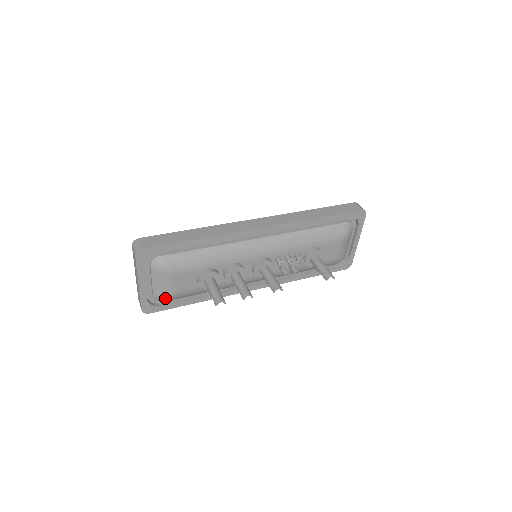
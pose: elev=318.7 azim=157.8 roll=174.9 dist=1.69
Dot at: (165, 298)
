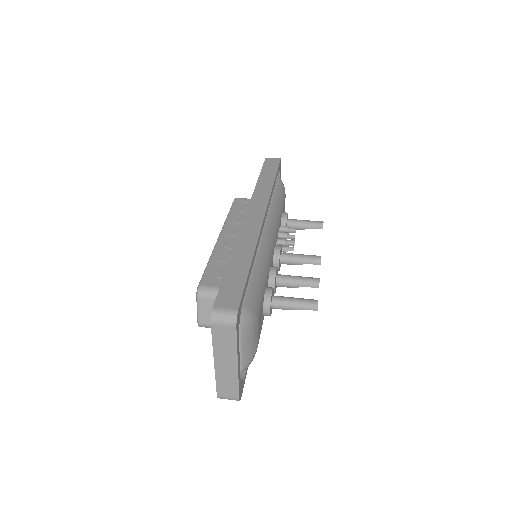
Dot at: (252, 360)
